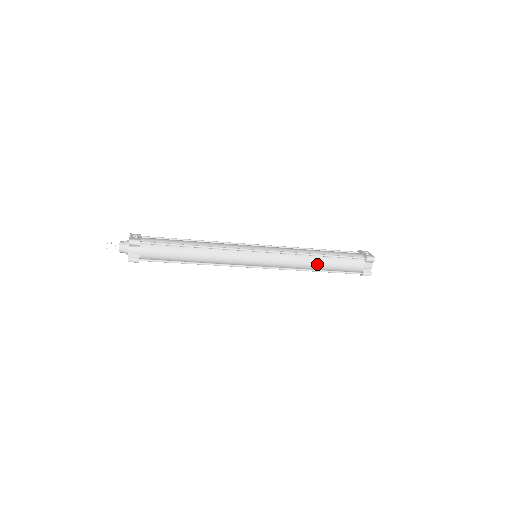
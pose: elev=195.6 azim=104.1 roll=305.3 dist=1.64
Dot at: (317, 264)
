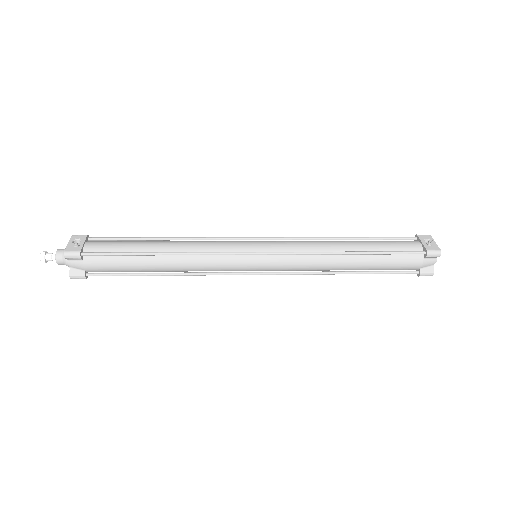
Dot at: (348, 265)
